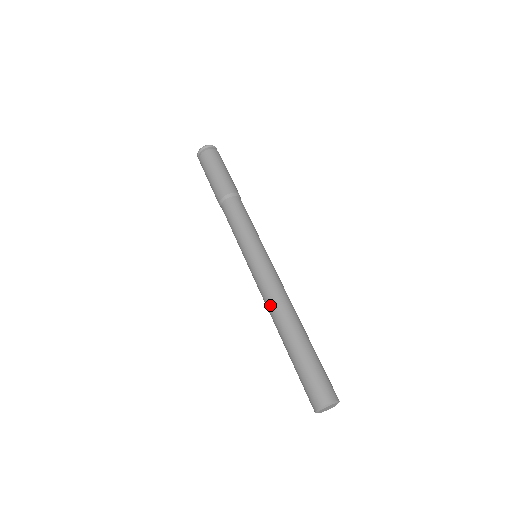
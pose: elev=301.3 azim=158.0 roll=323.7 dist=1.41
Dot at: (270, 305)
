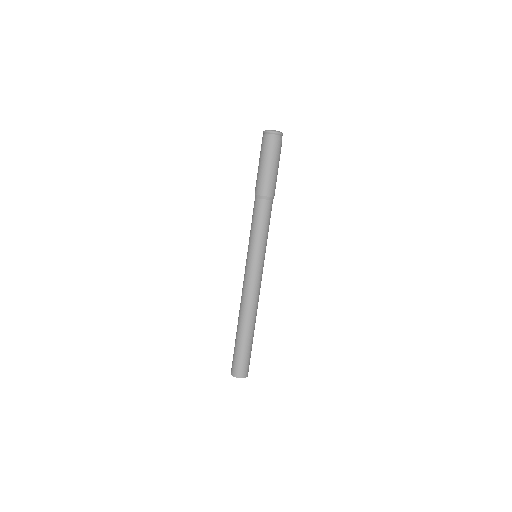
Dot at: (241, 300)
